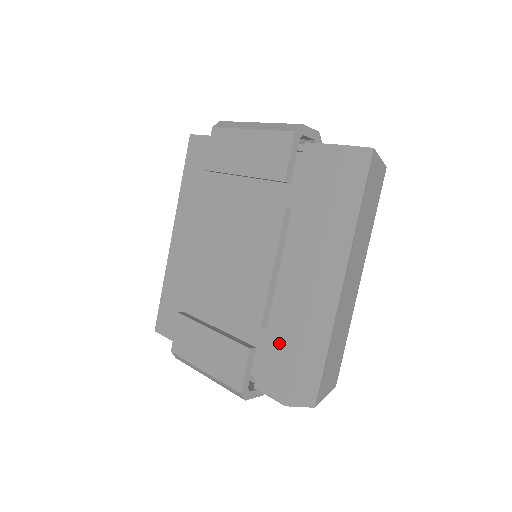
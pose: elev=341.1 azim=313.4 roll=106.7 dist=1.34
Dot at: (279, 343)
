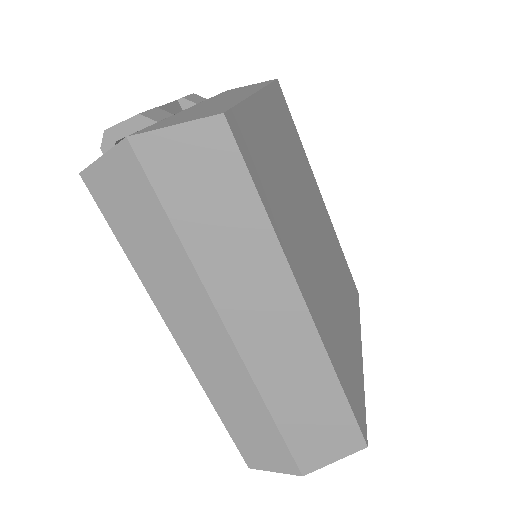
Dot at: occluded
